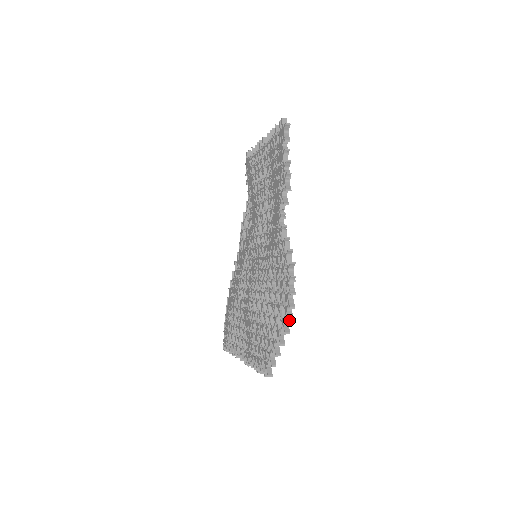
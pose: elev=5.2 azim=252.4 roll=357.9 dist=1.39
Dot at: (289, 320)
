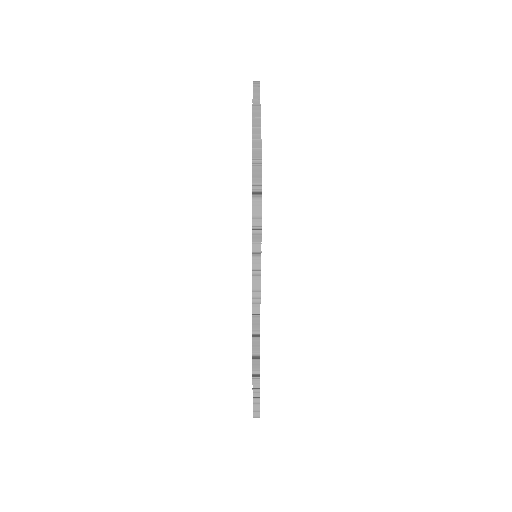
Dot at: (253, 416)
